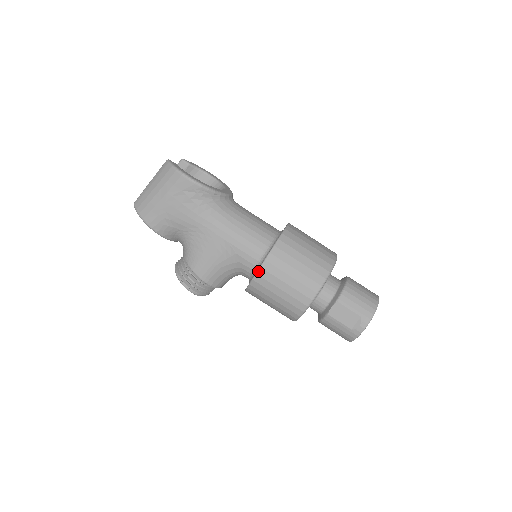
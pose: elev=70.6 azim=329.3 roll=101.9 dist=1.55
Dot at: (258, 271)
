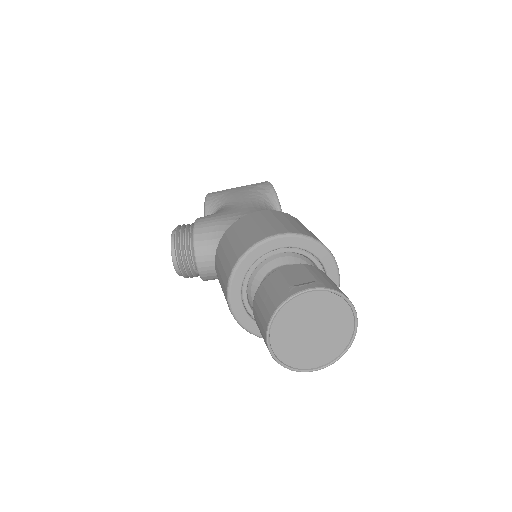
Dot at: (253, 212)
